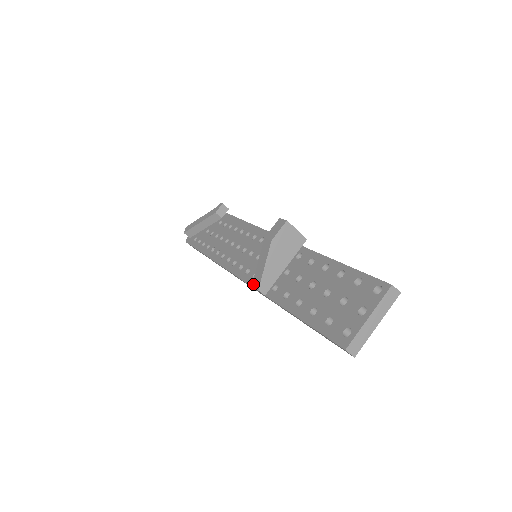
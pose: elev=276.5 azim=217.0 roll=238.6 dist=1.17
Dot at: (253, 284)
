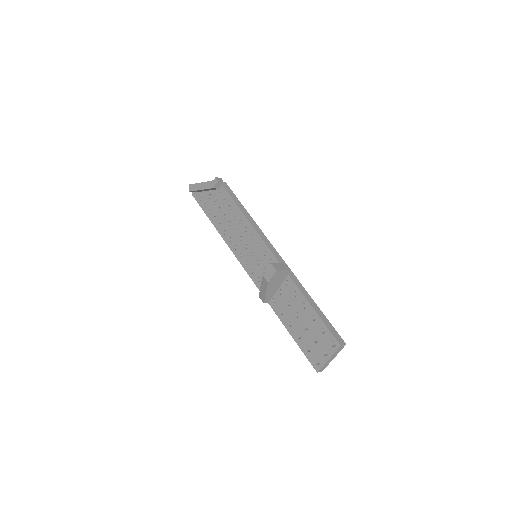
Dot at: (259, 296)
